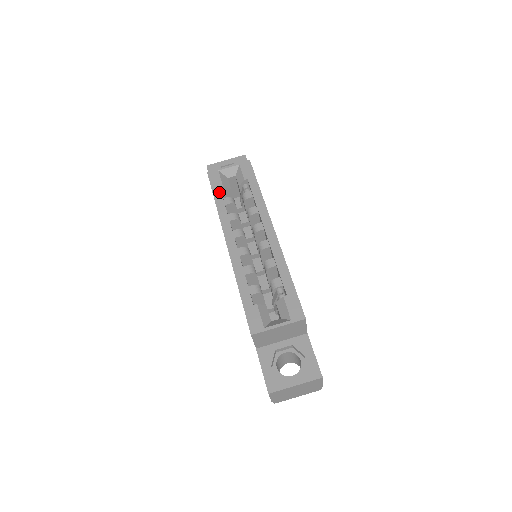
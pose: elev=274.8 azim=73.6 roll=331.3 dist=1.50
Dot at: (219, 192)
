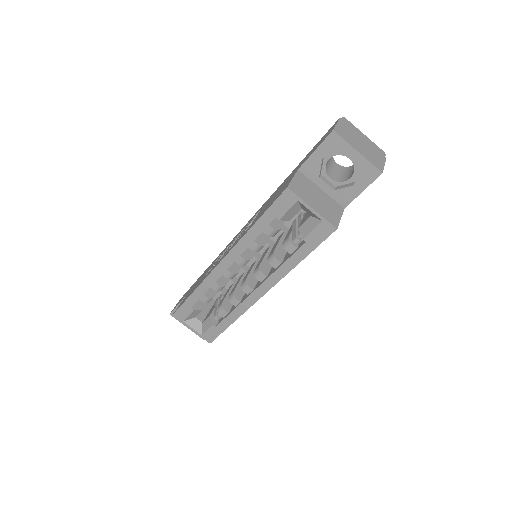
Dot at: (268, 221)
